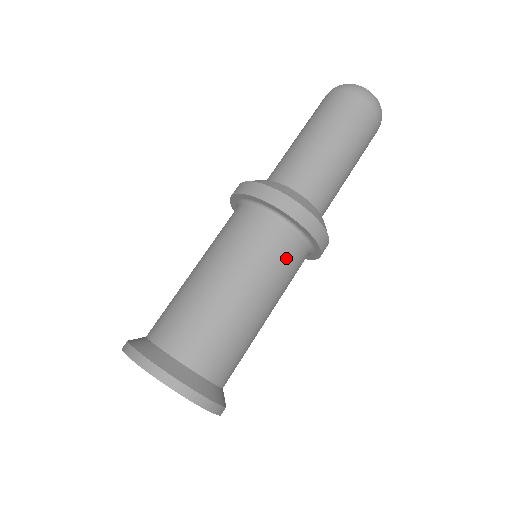
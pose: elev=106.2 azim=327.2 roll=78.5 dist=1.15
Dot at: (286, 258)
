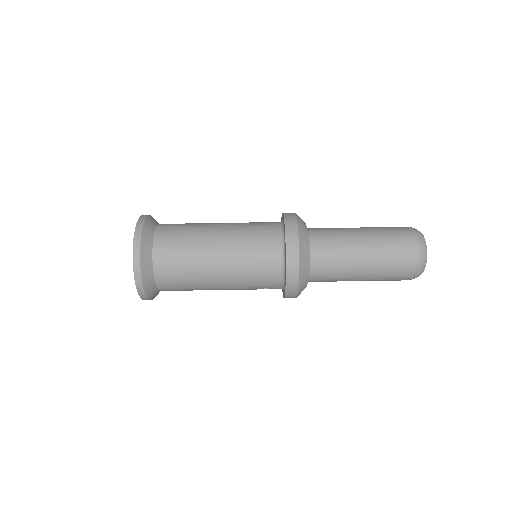
Dot at: (261, 269)
